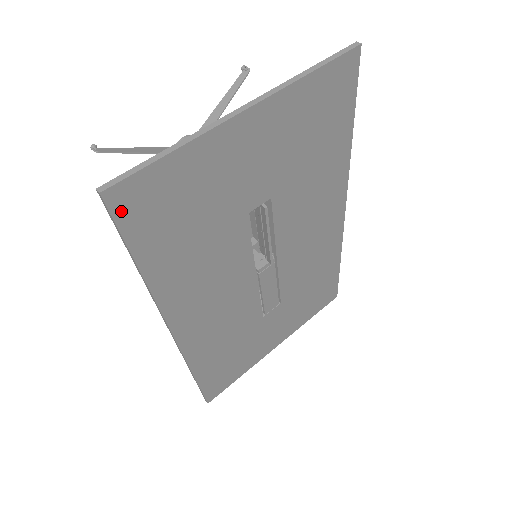
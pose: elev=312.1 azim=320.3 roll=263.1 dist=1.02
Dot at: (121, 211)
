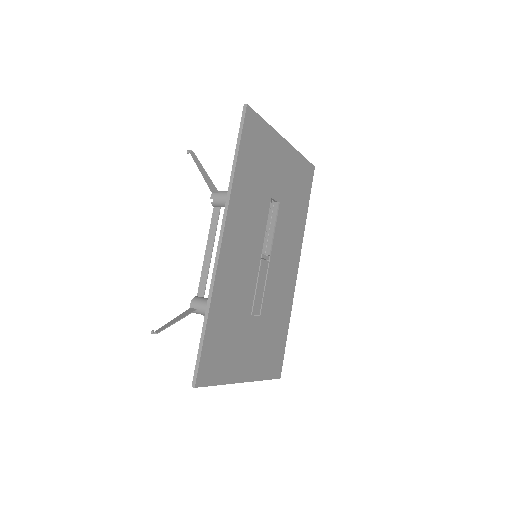
Dot at: (247, 122)
